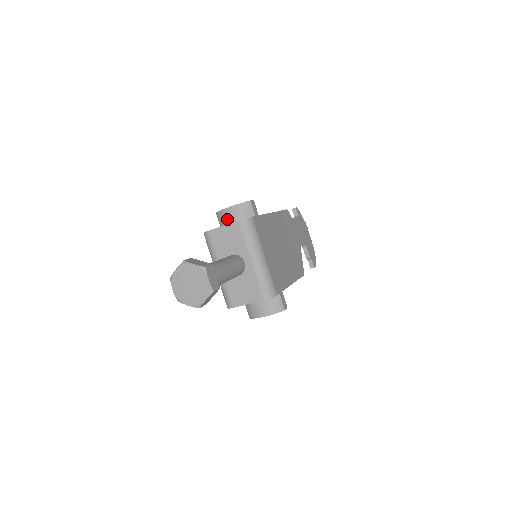
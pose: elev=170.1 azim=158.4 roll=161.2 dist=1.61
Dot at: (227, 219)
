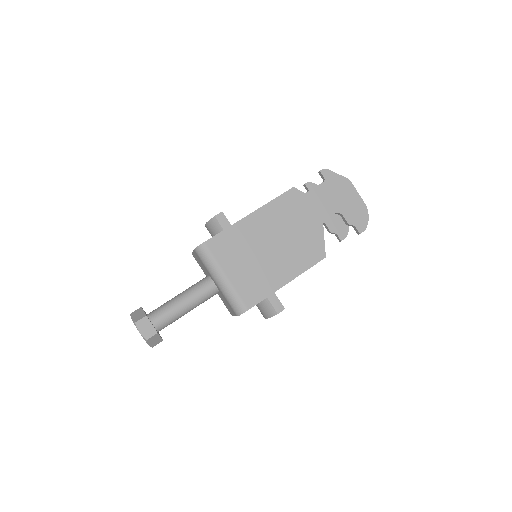
Dot at: occluded
